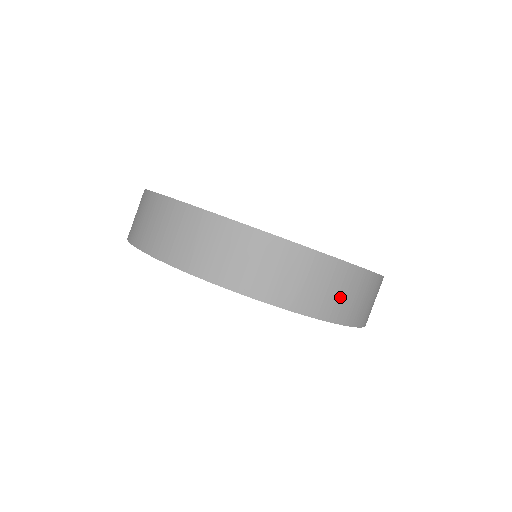
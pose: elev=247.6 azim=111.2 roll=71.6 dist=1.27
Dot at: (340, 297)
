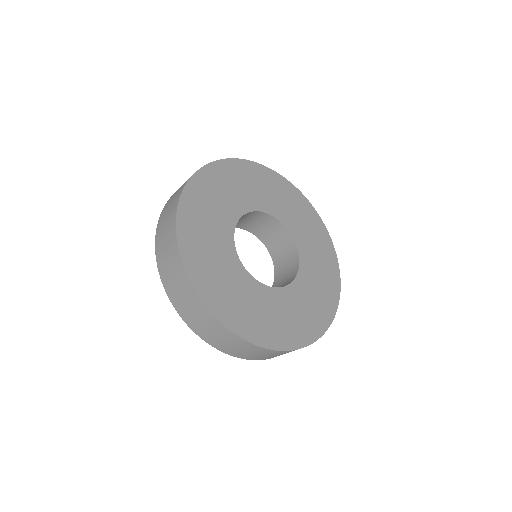
Dot at: (268, 356)
